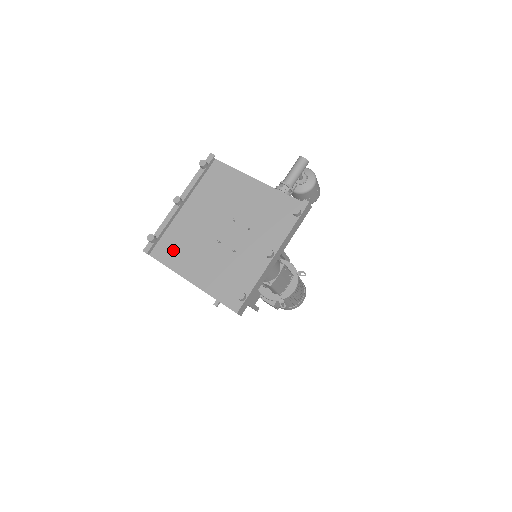
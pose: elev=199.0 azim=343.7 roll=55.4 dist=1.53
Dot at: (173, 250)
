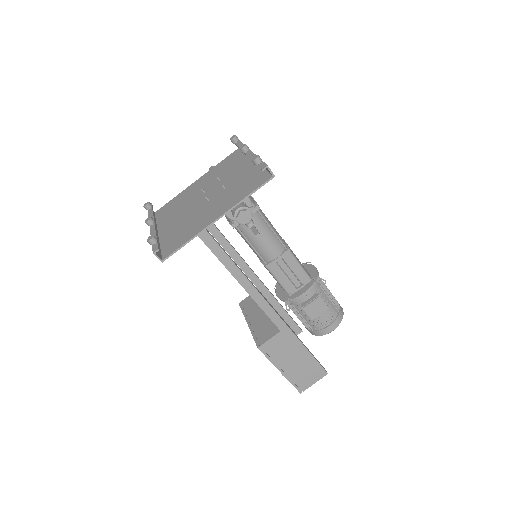
Dot at: (179, 238)
